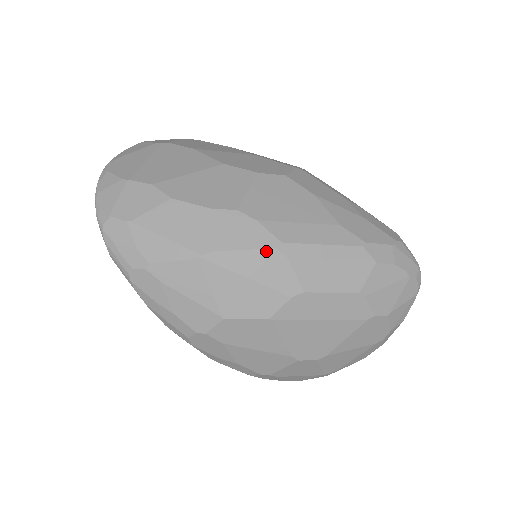
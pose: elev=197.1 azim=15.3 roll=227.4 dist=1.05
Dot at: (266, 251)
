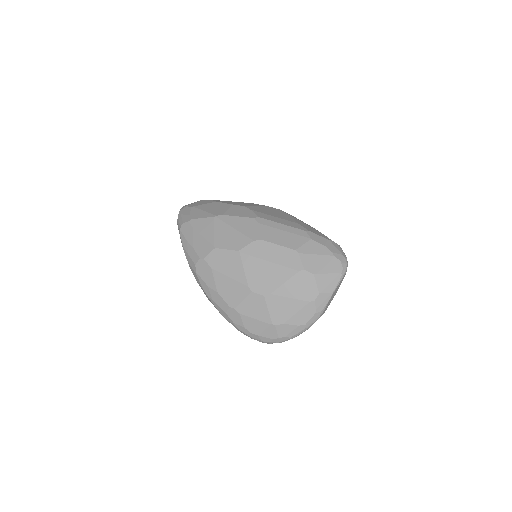
Dot at: (249, 218)
